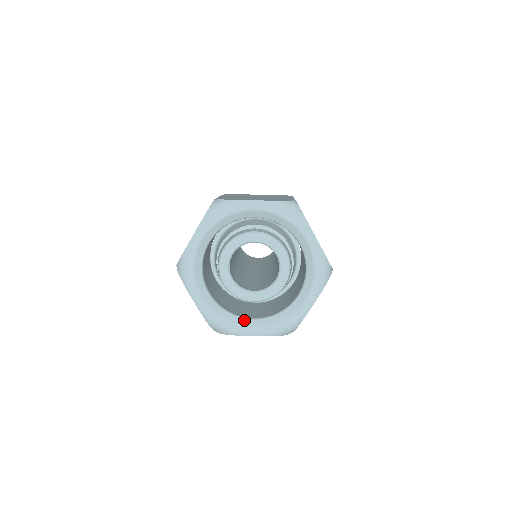
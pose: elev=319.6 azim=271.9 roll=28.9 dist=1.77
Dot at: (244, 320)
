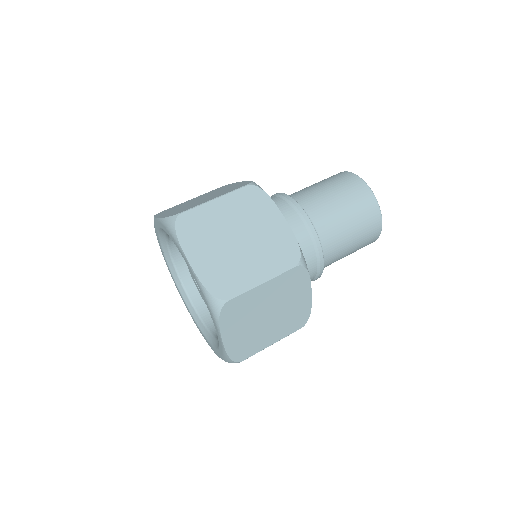
Dot at: (185, 295)
